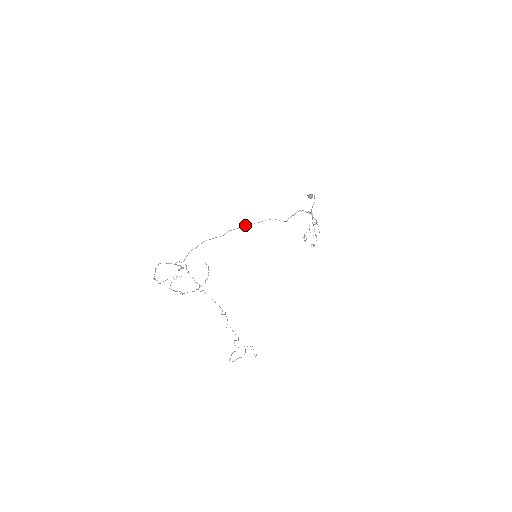
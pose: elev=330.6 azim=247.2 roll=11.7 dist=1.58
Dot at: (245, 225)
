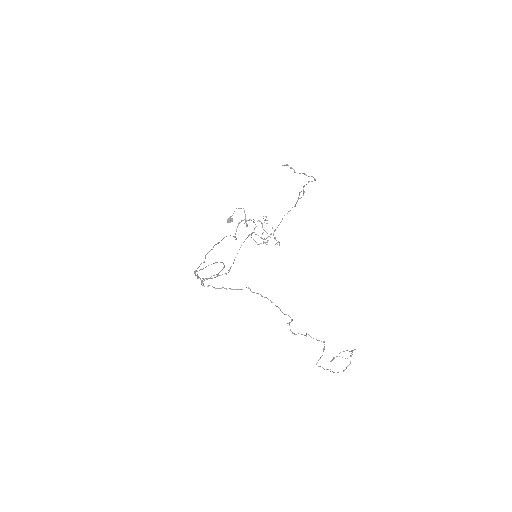
Dot at: (213, 246)
